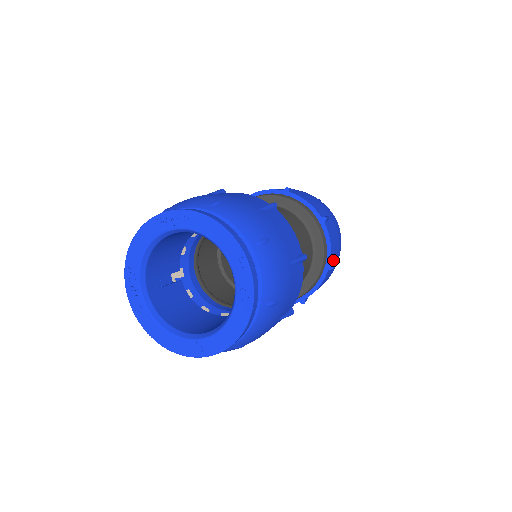
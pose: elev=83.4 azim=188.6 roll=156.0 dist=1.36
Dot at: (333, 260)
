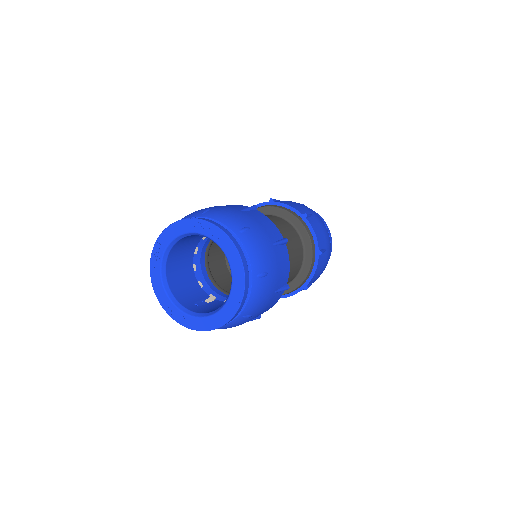
Dot at: (306, 213)
